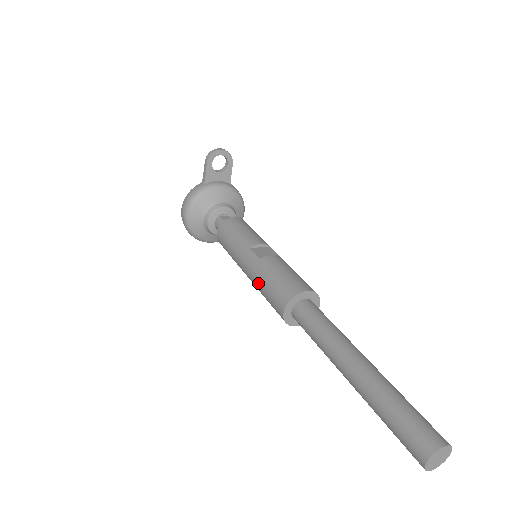
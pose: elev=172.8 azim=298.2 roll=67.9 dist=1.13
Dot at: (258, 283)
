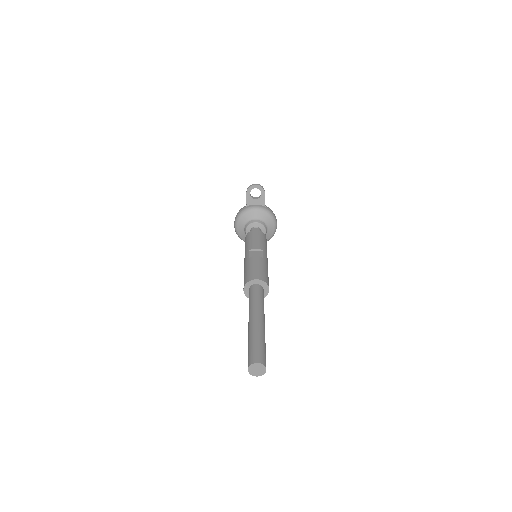
Dot at: occluded
